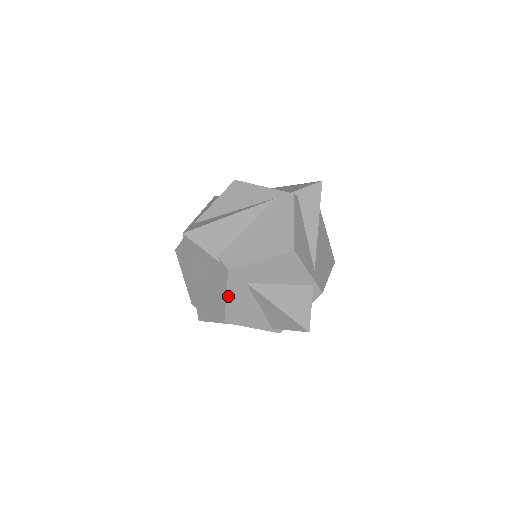
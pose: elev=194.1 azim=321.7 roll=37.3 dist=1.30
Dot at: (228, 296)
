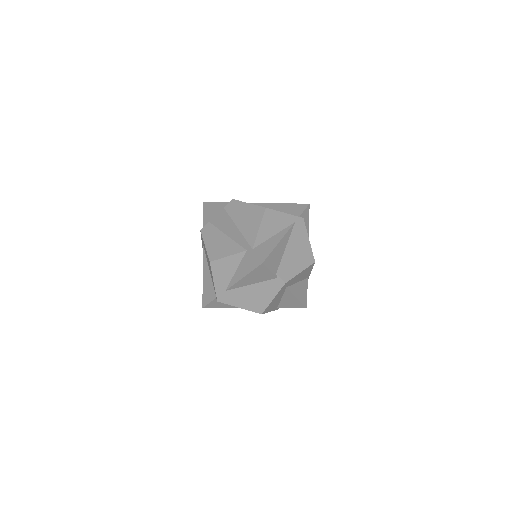
Dot at: (274, 298)
